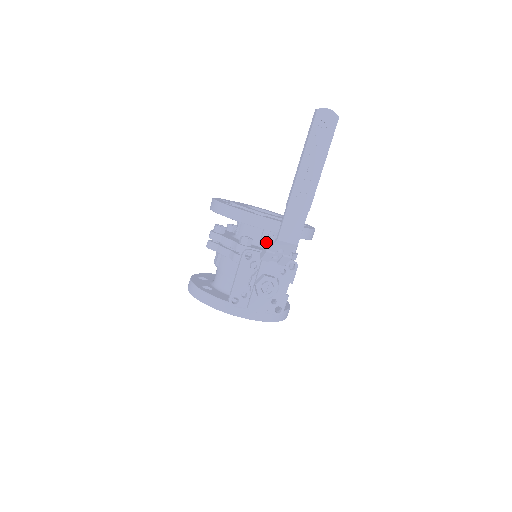
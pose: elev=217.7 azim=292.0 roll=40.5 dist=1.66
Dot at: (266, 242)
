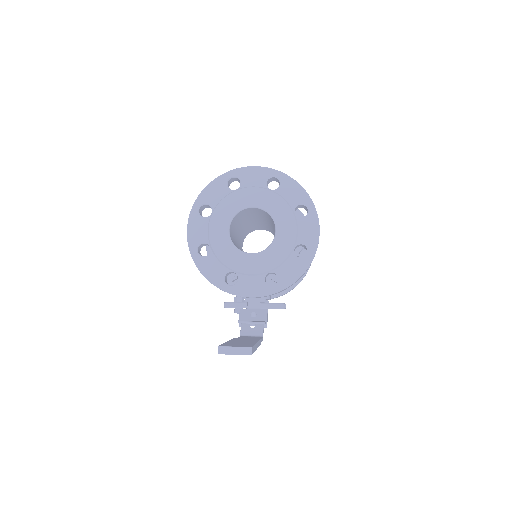
Dot at: occluded
